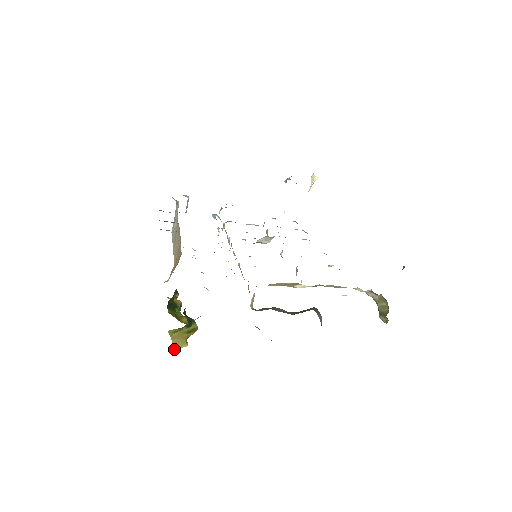
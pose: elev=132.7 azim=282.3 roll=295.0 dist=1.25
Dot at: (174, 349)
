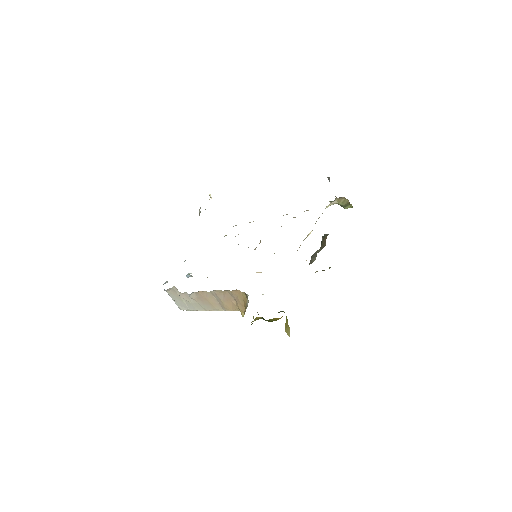
Dot at: occluded
